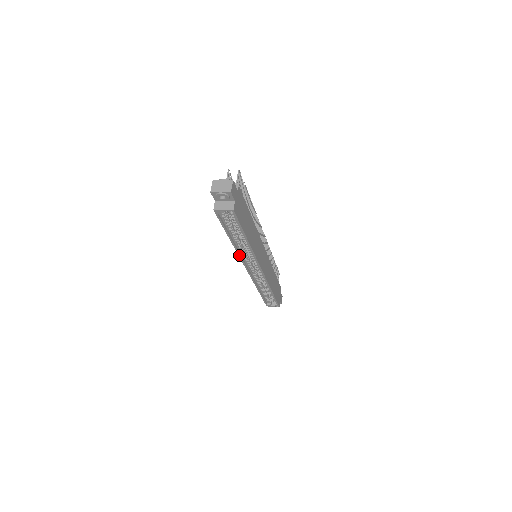
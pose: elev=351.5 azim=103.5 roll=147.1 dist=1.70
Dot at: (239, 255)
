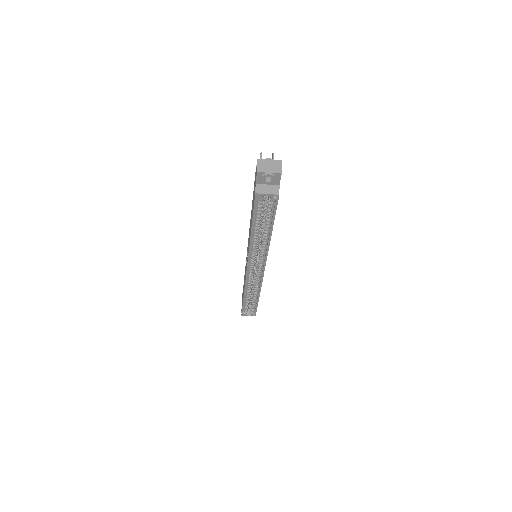
Dot at: (249, 252)
